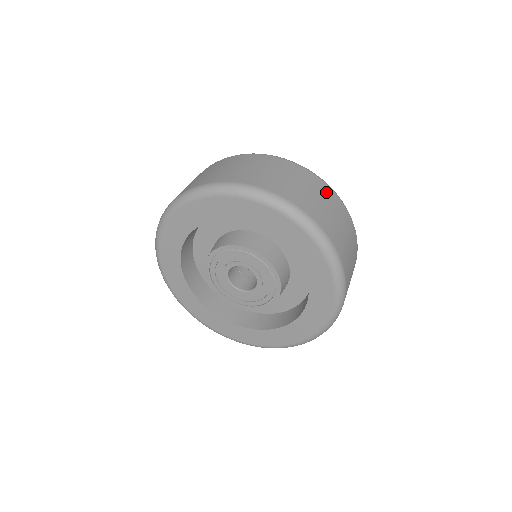
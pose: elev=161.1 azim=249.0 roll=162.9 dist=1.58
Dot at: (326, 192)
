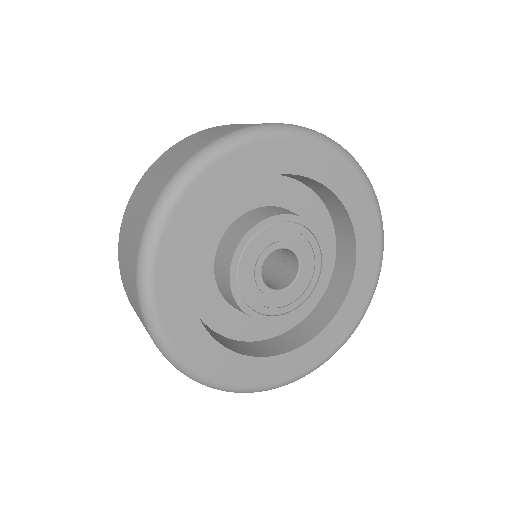
Dot at: occluded
